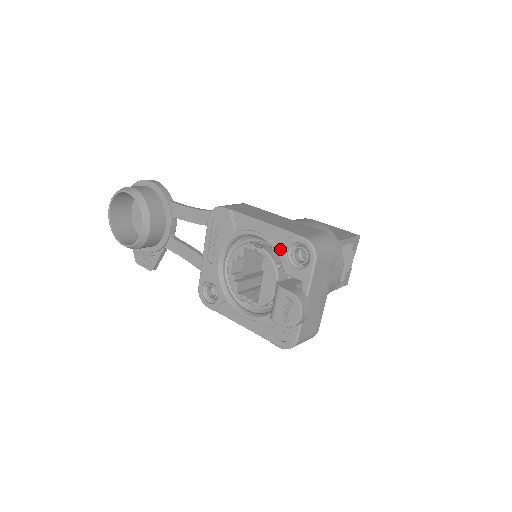
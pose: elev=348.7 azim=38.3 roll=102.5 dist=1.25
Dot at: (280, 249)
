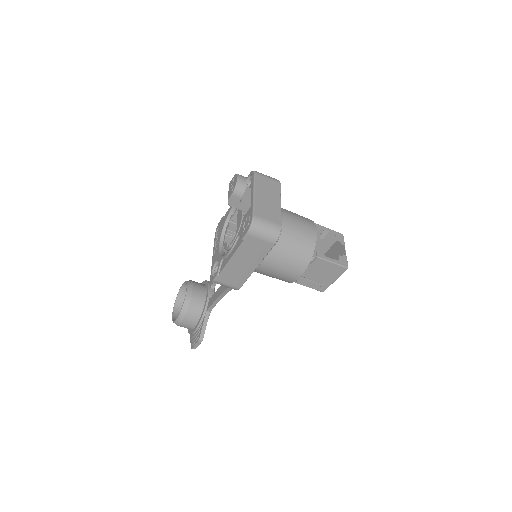
Dot at: occluded
